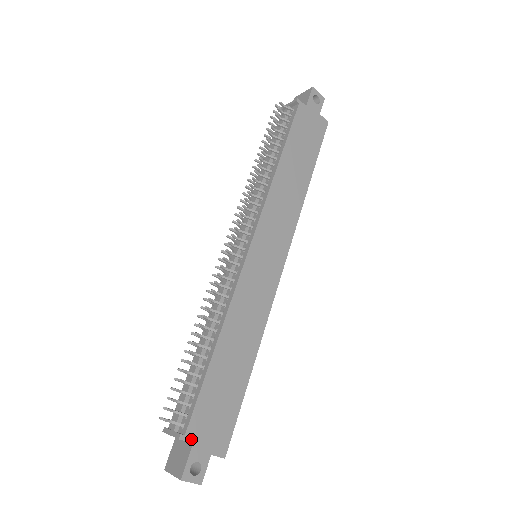
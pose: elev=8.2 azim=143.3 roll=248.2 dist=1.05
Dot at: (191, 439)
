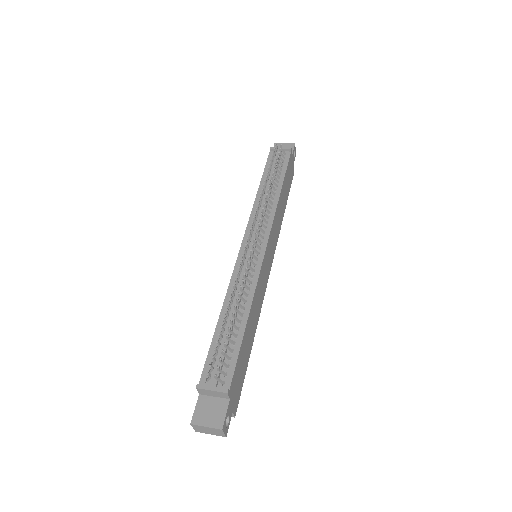
Dot at: (230, 395)
